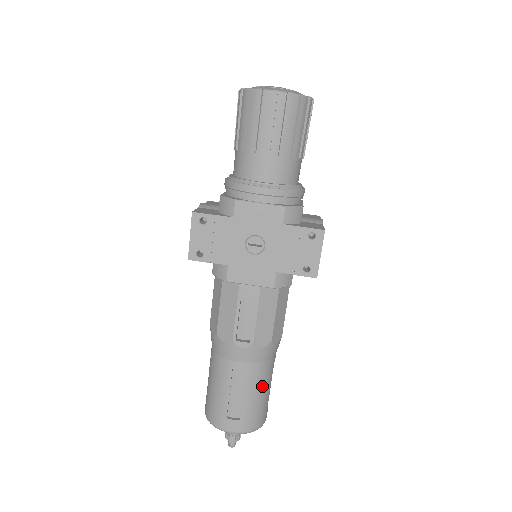
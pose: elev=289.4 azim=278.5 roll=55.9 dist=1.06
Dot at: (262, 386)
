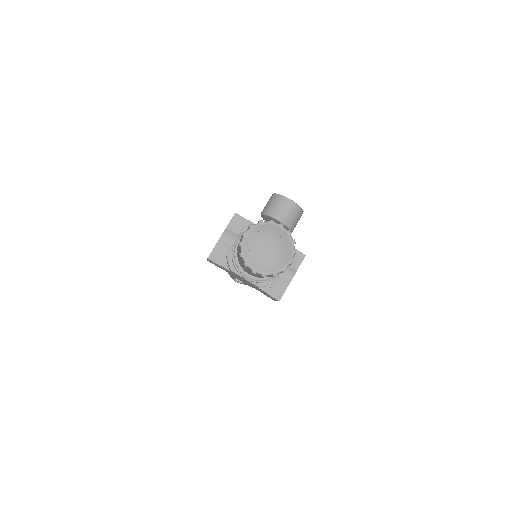
Dot at: occluded
